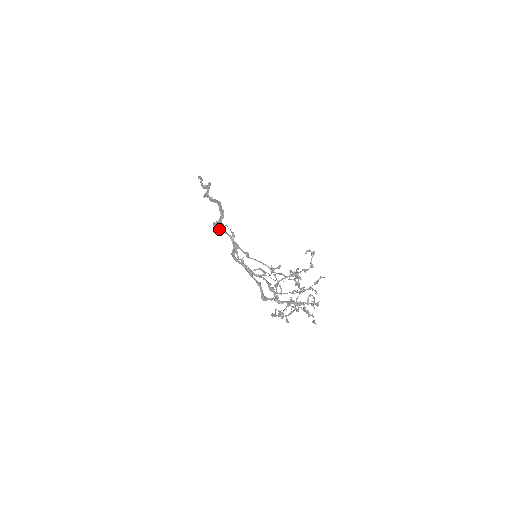
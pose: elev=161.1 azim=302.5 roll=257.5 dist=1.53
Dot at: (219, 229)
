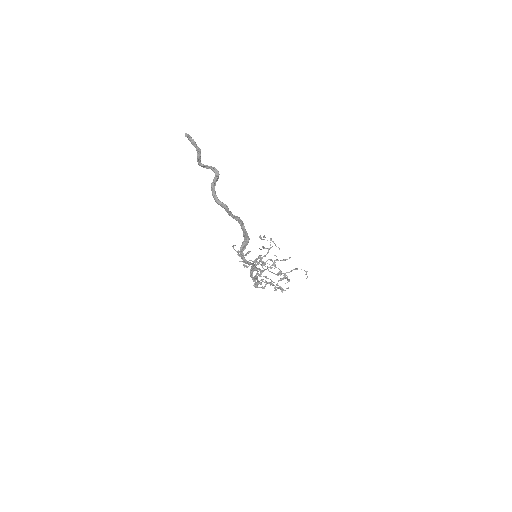
Dot at: occluded
